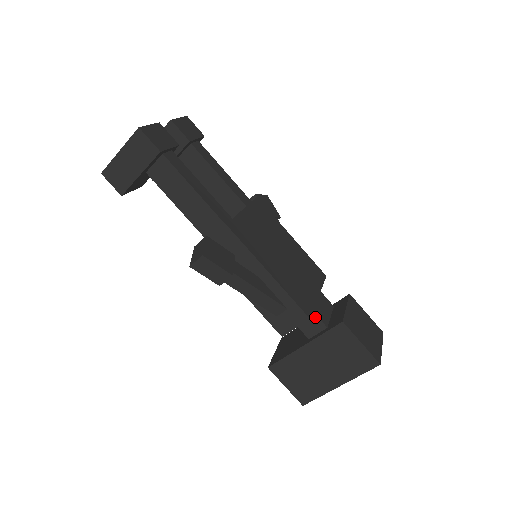
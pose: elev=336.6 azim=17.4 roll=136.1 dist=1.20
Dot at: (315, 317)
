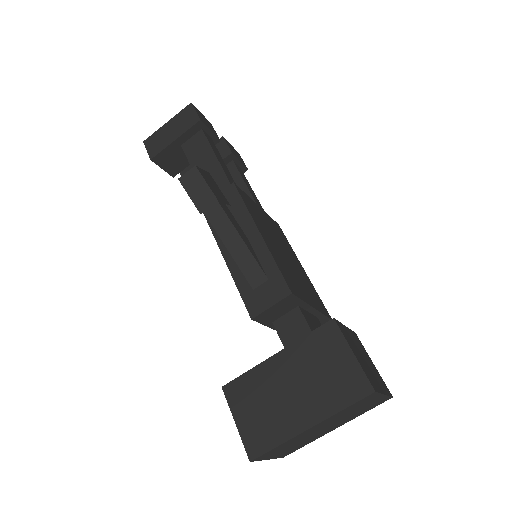
Dot at: (301, 318)
